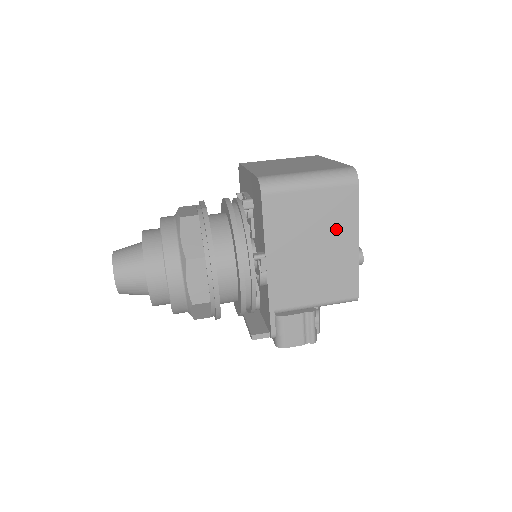
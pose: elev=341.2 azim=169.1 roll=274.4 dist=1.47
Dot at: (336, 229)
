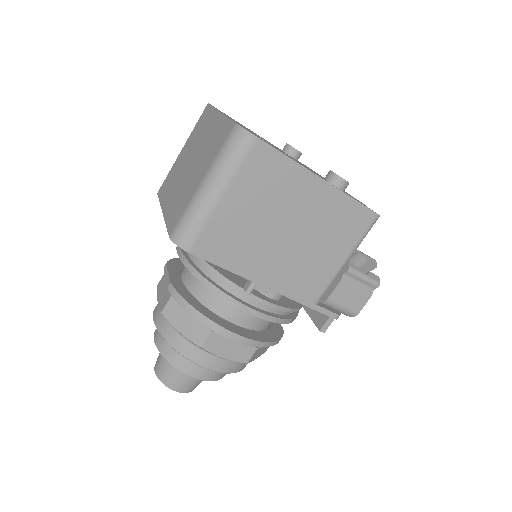
Dot at: (287, 195)
